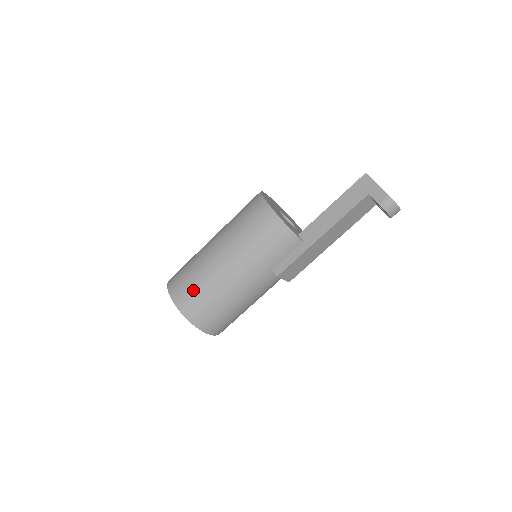
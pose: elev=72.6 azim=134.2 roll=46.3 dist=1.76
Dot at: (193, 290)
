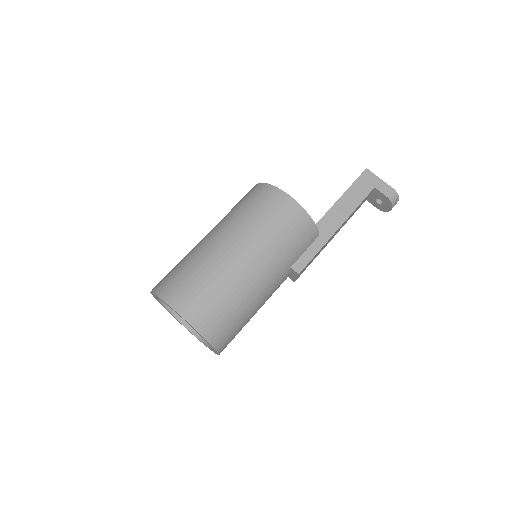
Dot at: (210, 299)
